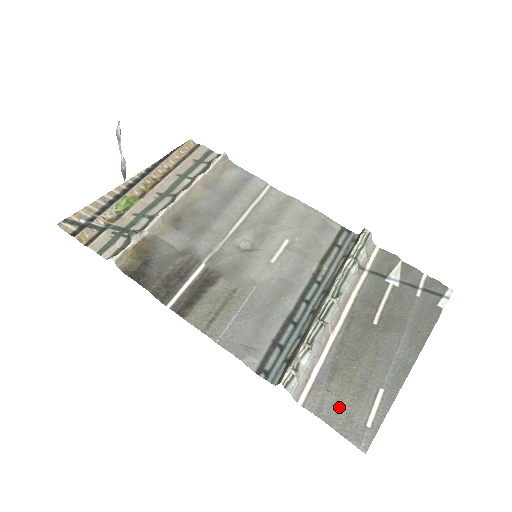
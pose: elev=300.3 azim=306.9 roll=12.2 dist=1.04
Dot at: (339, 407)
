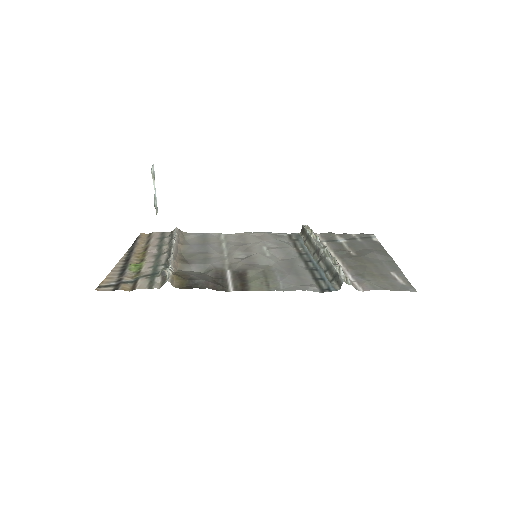
Dot at: (382, 284)
